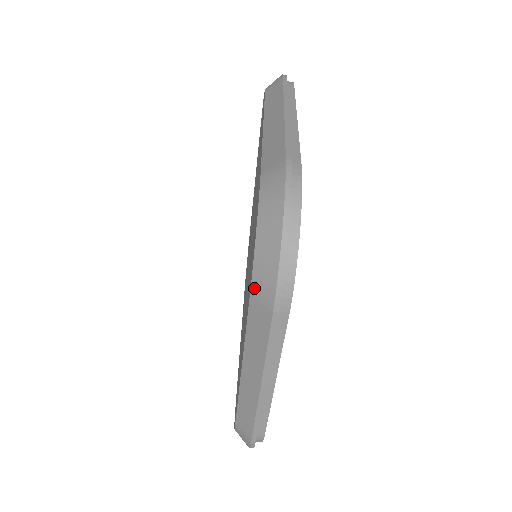
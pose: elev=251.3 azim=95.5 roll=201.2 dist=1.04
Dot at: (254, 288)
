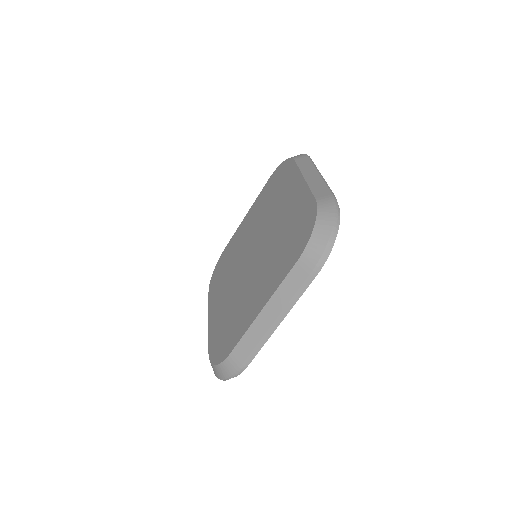
Dot at: (209, 359)
